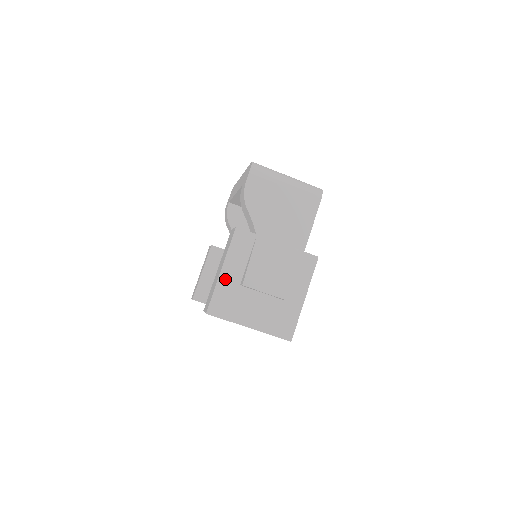
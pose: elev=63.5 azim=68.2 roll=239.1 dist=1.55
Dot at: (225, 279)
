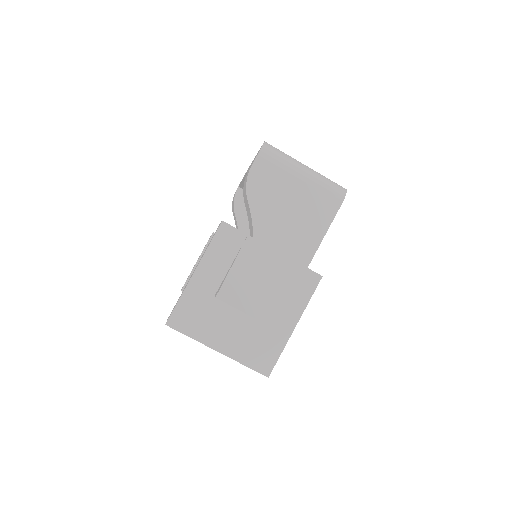
Dot at: (197, 285)
